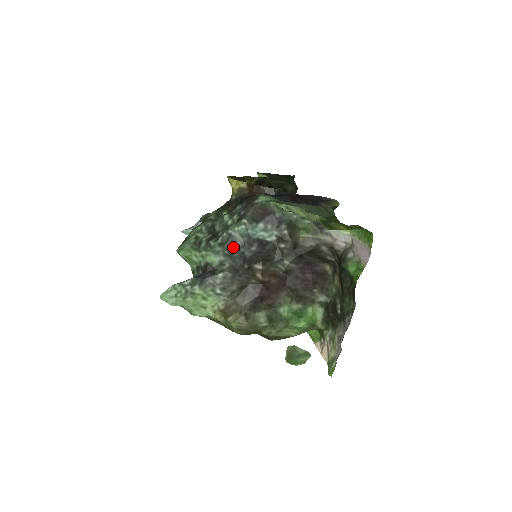
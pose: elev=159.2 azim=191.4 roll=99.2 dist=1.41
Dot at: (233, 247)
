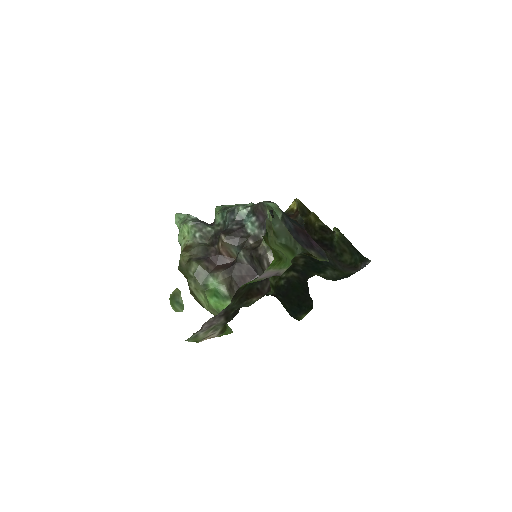
Dot at: (229, 217)
